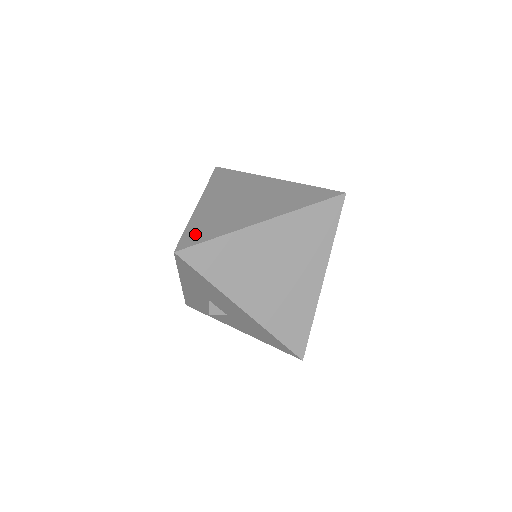
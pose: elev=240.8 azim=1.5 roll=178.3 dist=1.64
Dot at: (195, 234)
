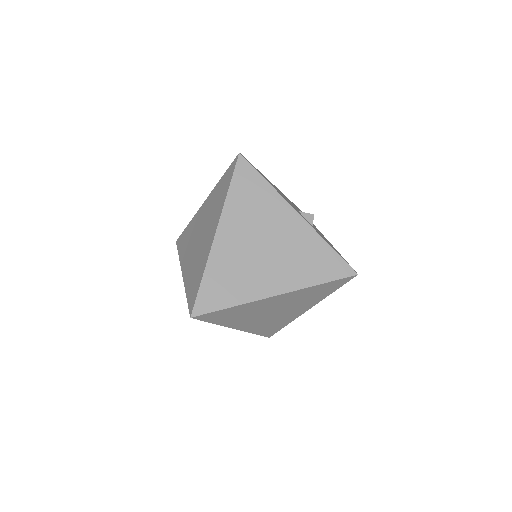
Dot at: (211, 294)
